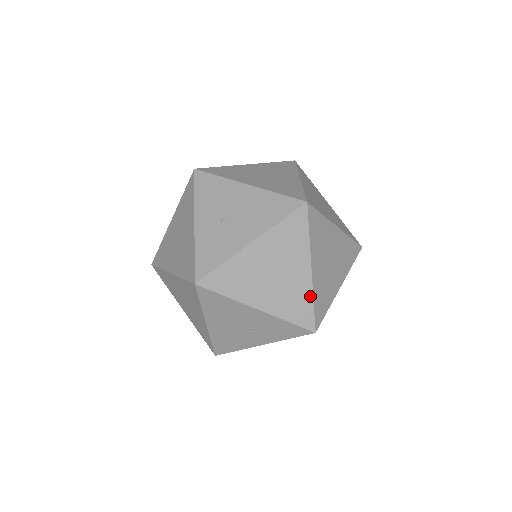
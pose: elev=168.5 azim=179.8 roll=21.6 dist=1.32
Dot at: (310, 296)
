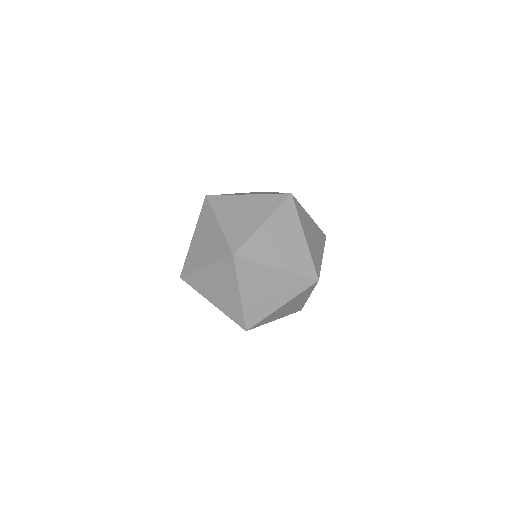
Dot at: (304, 303)
